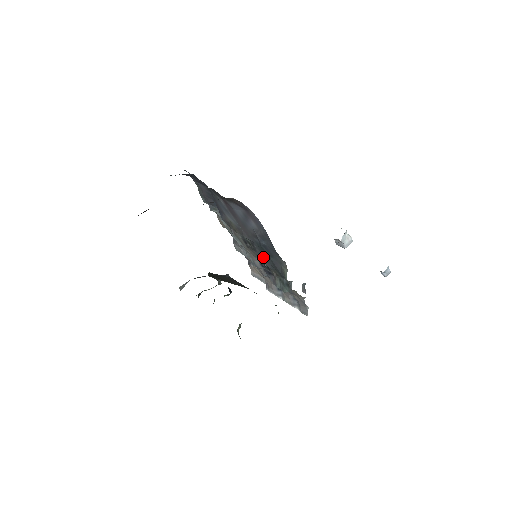
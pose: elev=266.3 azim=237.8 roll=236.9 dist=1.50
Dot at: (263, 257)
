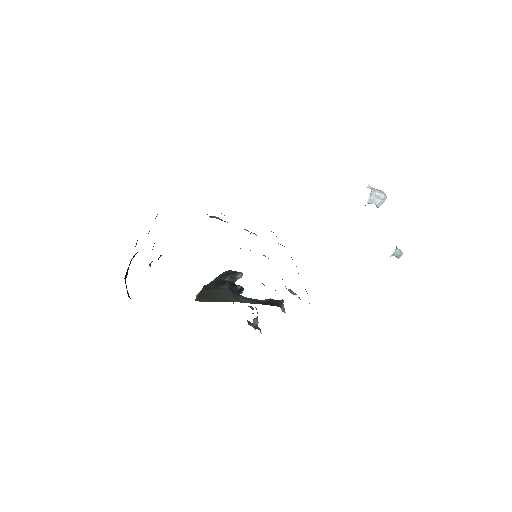
Dot at: occluded
